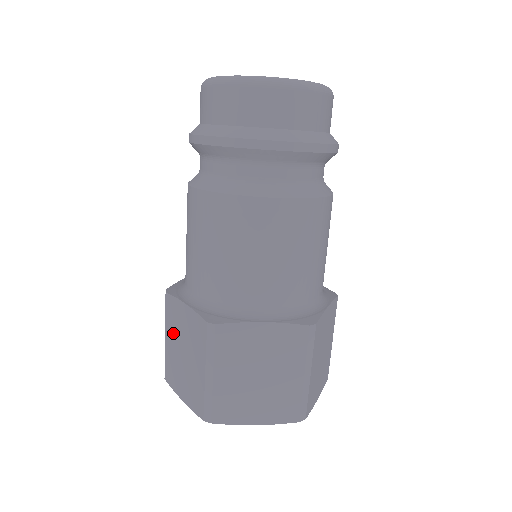
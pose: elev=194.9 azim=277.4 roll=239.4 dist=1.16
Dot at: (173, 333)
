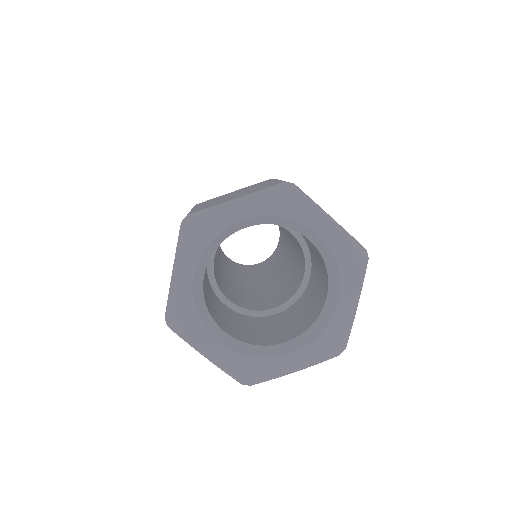
Dot at: (212, 201)
